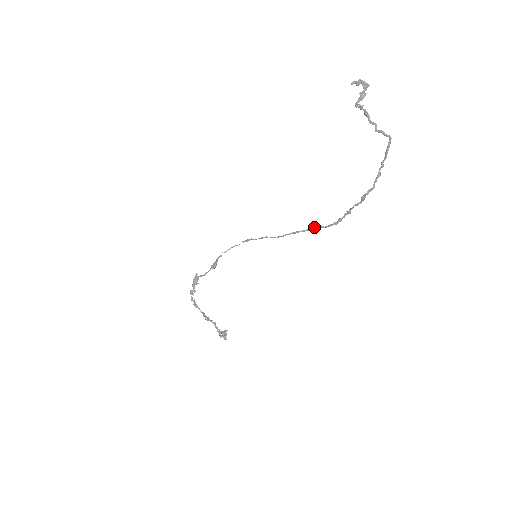
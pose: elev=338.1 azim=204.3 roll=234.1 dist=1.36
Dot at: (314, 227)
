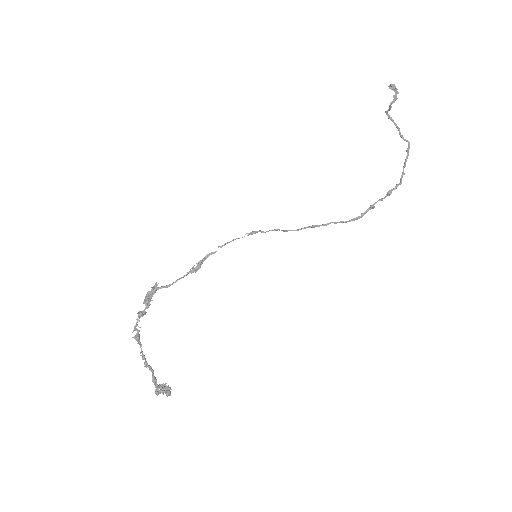
Dot at: (333, 222)
